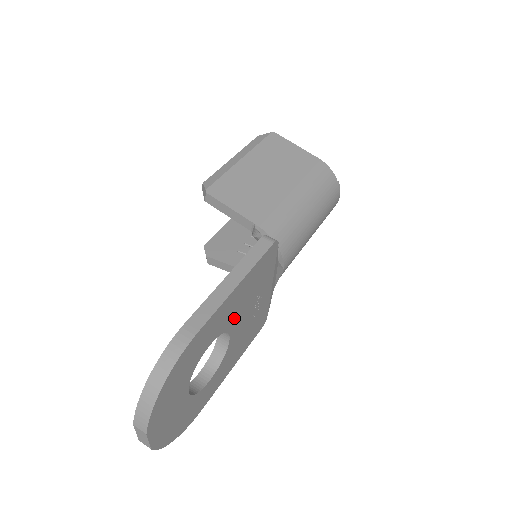
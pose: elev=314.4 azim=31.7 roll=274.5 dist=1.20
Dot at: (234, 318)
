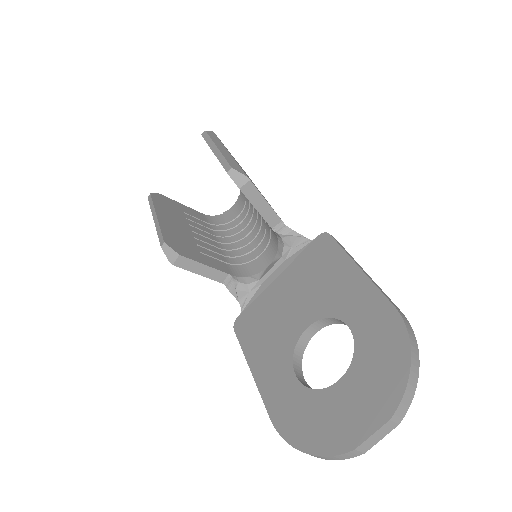
Dot at: occluded
